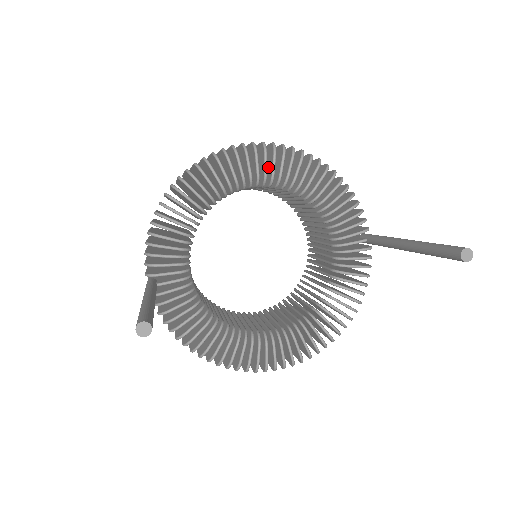
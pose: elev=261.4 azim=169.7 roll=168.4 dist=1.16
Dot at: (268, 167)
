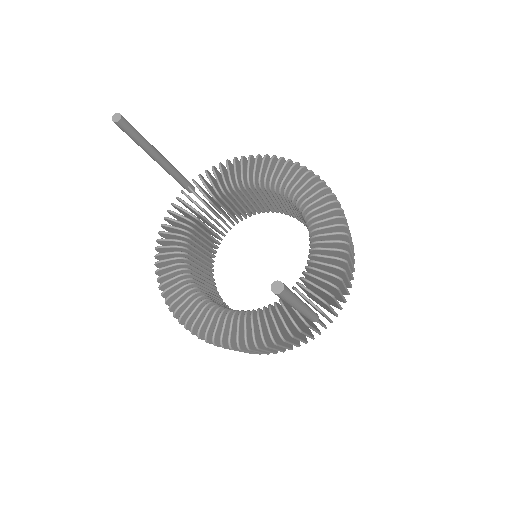
Dot at: (317, 206)
